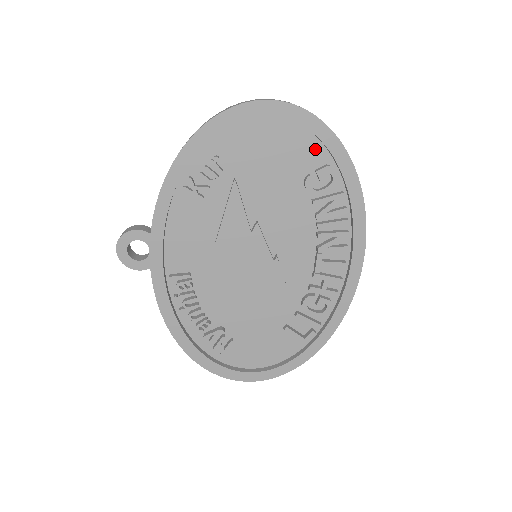
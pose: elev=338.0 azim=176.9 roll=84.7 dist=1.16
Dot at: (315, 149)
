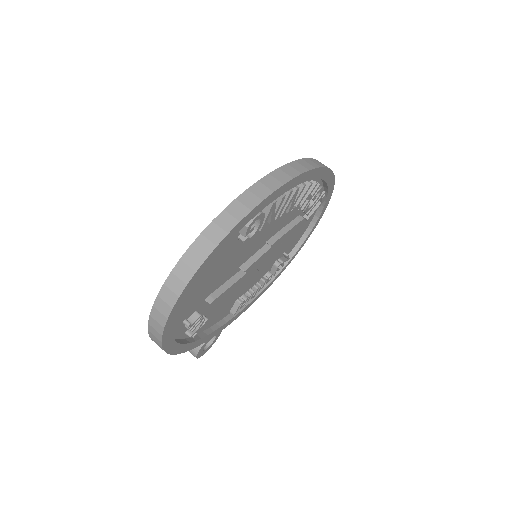
Dot at: occluded
